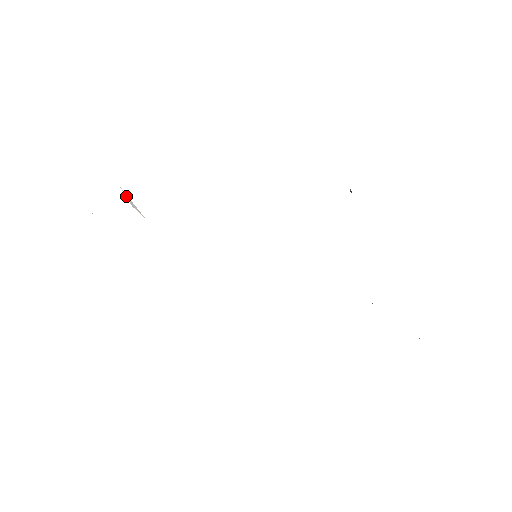
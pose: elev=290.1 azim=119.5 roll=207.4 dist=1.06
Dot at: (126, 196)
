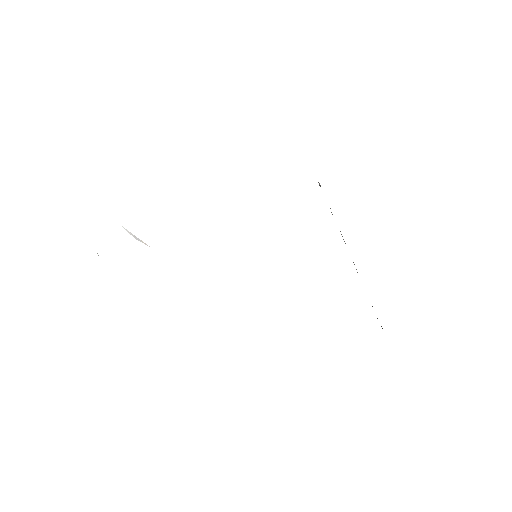
Dot at: (127, 231)
